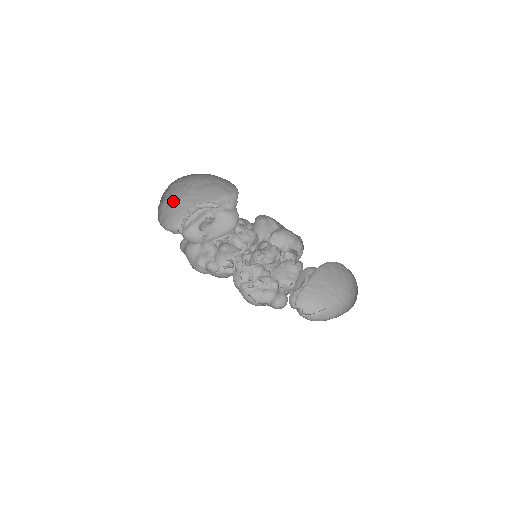
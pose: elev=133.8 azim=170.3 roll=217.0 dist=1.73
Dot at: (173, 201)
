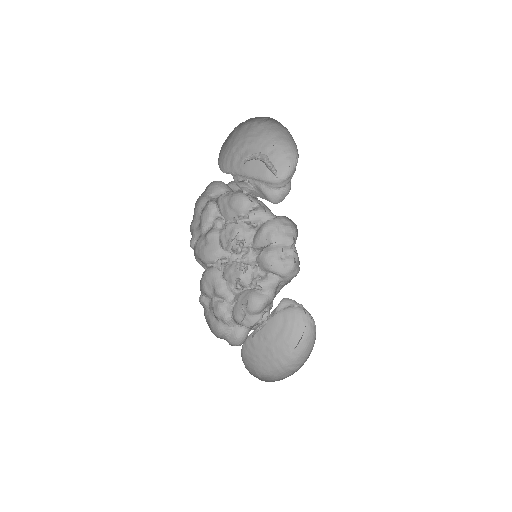
Dot at: (232, 138)
